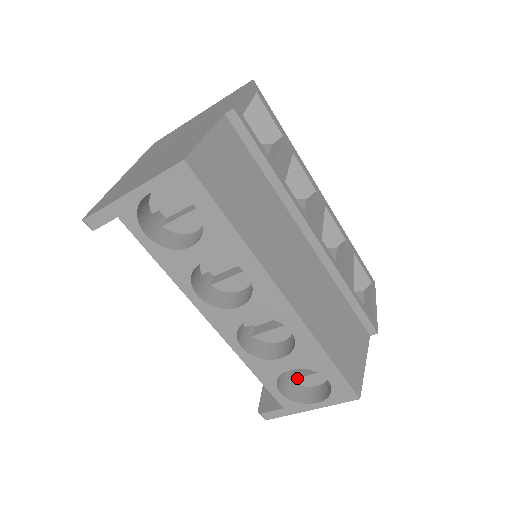
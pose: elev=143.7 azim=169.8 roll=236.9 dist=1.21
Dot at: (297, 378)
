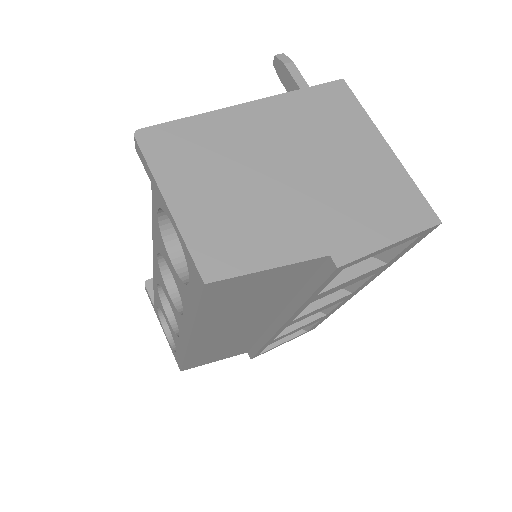
Dot at: occluded
